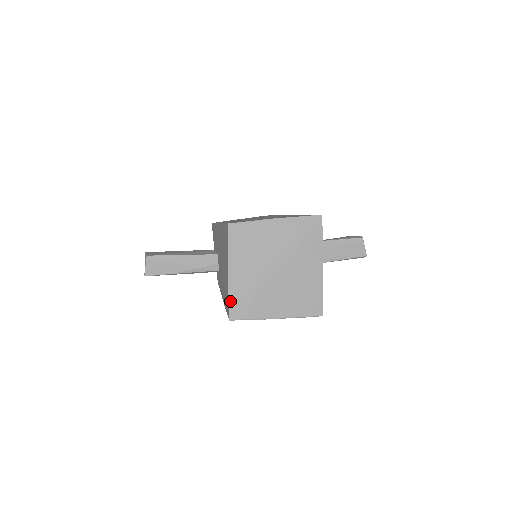
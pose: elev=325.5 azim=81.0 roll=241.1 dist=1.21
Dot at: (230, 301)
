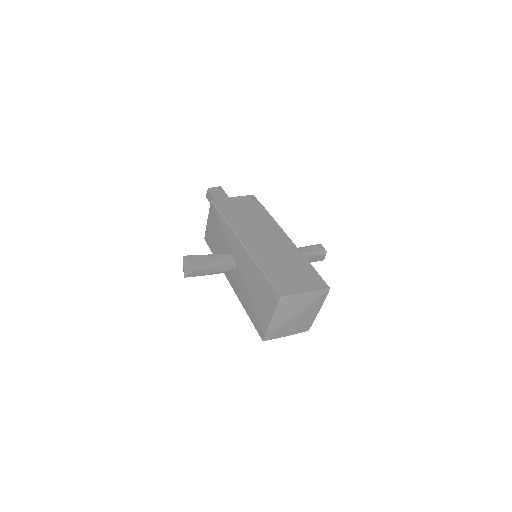
Dot at: (267, 333)
